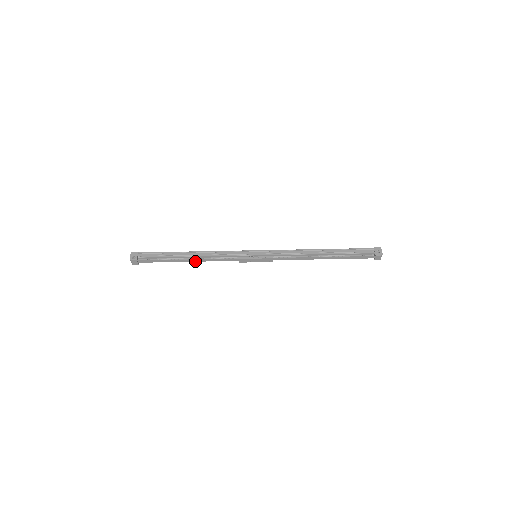
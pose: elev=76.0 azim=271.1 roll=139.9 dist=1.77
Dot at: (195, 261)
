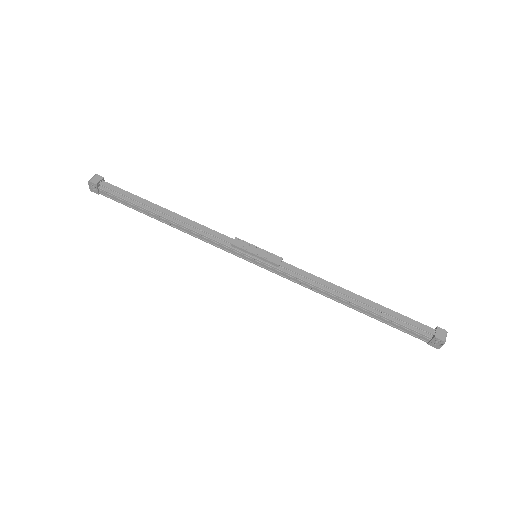
Dot at: (172, 216)
